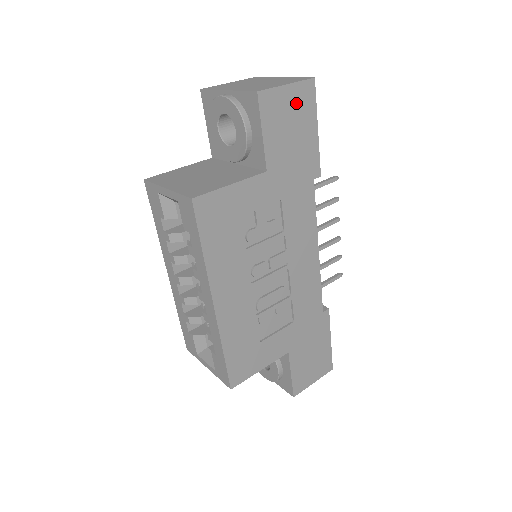
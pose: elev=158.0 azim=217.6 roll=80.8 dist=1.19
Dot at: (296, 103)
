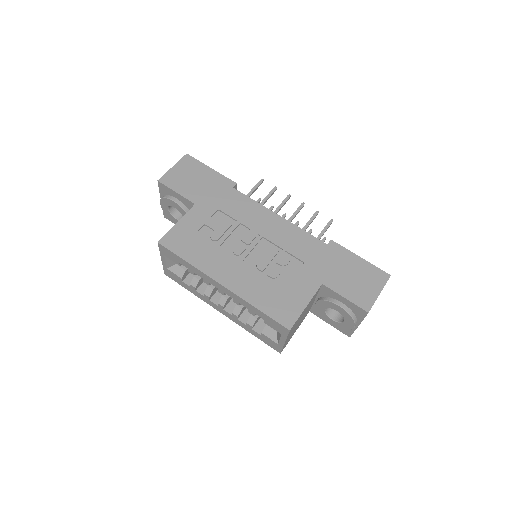
Dot at: (185, 169)
